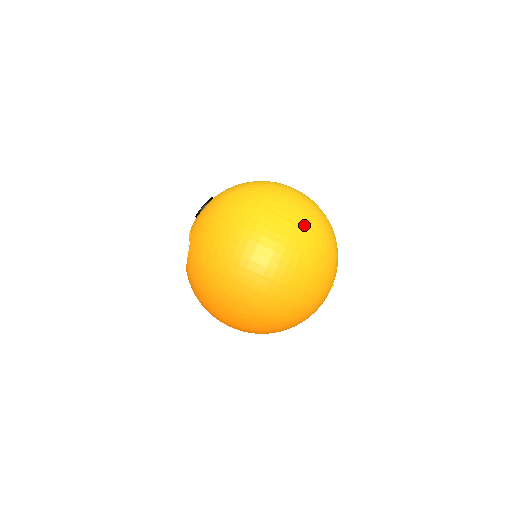
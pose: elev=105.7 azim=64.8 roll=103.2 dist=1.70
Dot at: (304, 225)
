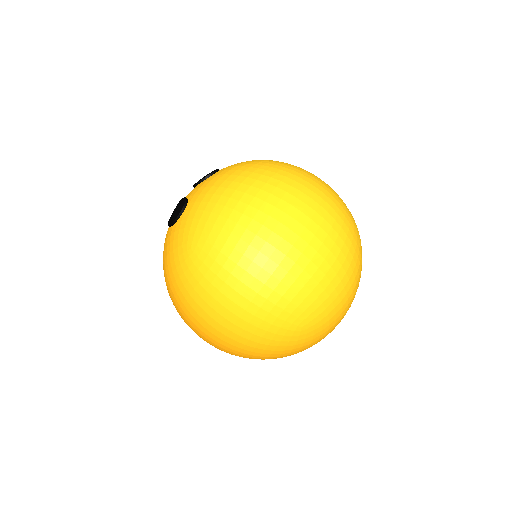
Dot at: (269, 332)
